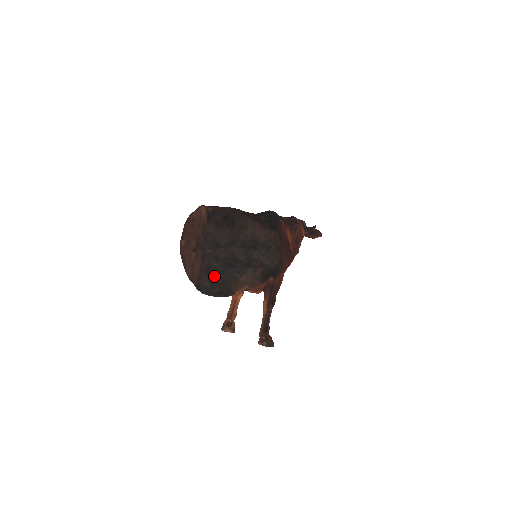
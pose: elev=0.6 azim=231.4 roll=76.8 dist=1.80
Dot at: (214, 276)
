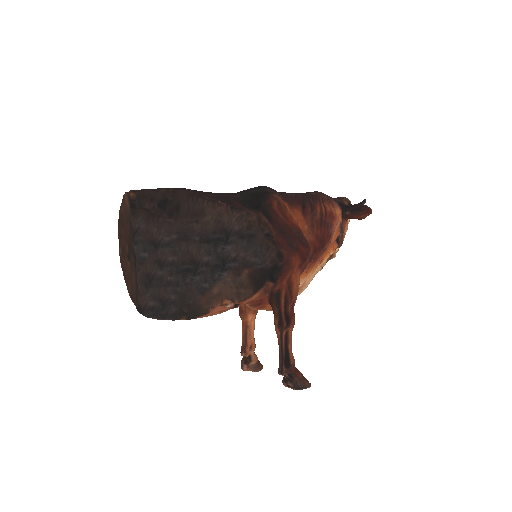
Dot at: (162, 290)
